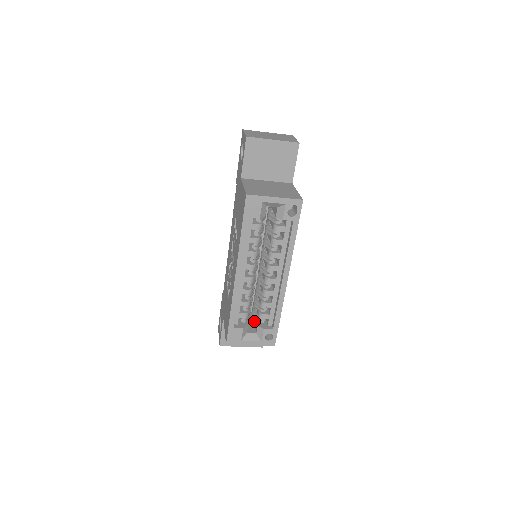
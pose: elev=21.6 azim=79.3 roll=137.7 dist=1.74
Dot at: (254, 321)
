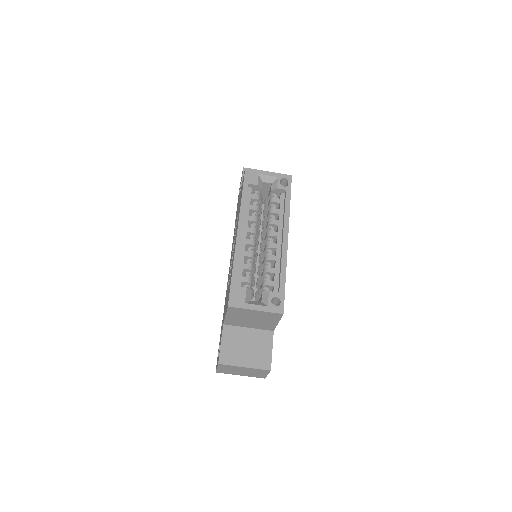
Dot at: occluded
